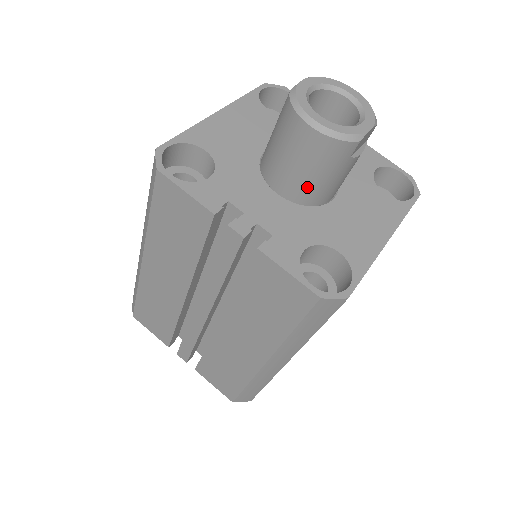
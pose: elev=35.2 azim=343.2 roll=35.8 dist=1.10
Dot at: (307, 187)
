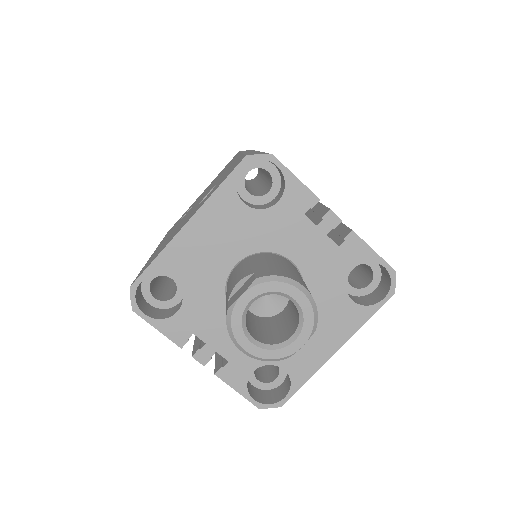
Dot at: occluded
